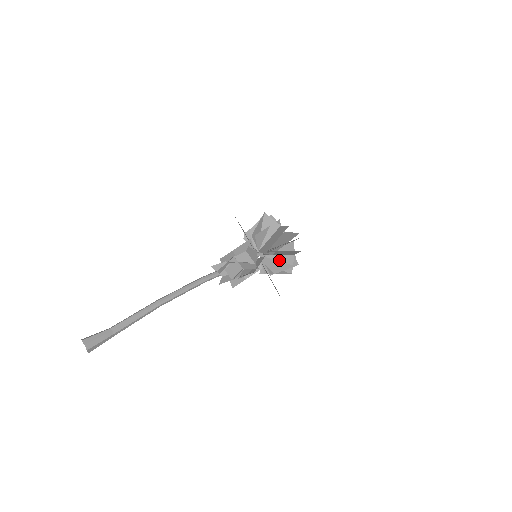
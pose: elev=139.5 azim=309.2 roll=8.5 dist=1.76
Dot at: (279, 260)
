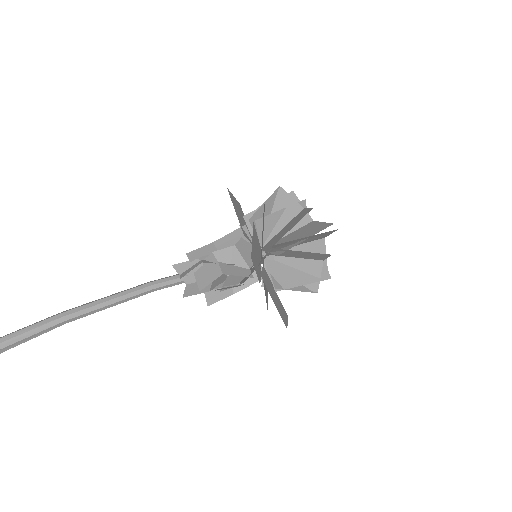
Dot at: (296, 267)
